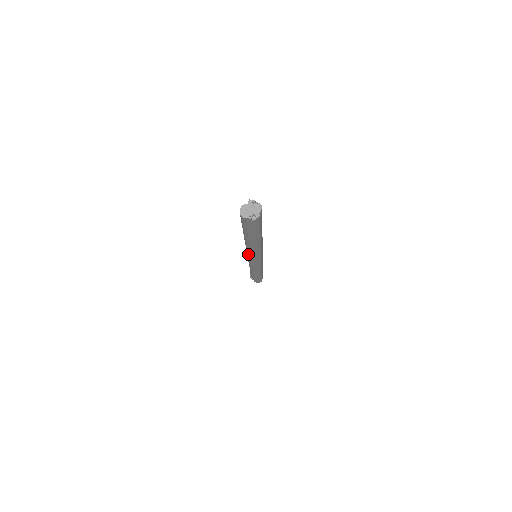
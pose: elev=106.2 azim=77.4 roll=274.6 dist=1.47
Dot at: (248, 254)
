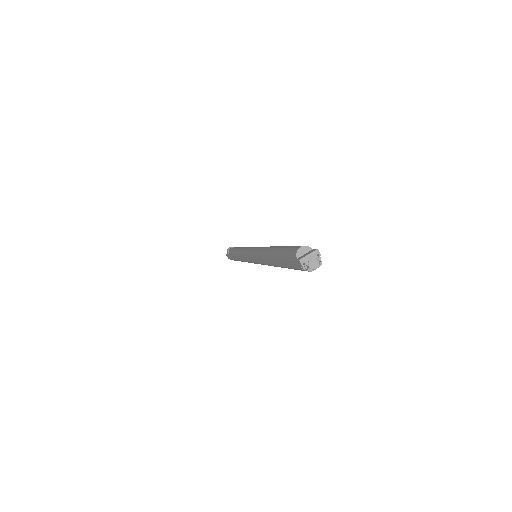
Dot at: (254, 253)
